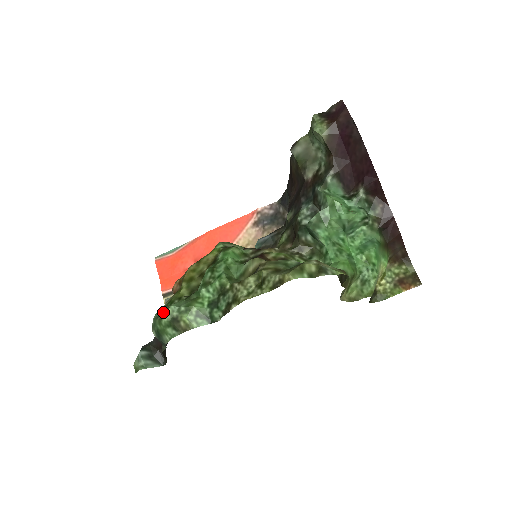
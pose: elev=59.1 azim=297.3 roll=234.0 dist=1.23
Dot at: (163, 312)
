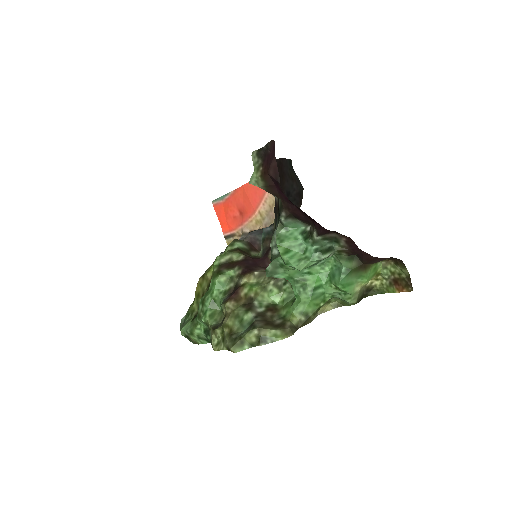
Dot at: (182, 325)
